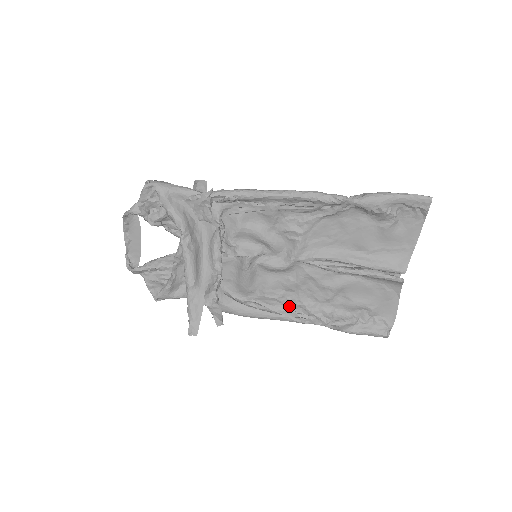
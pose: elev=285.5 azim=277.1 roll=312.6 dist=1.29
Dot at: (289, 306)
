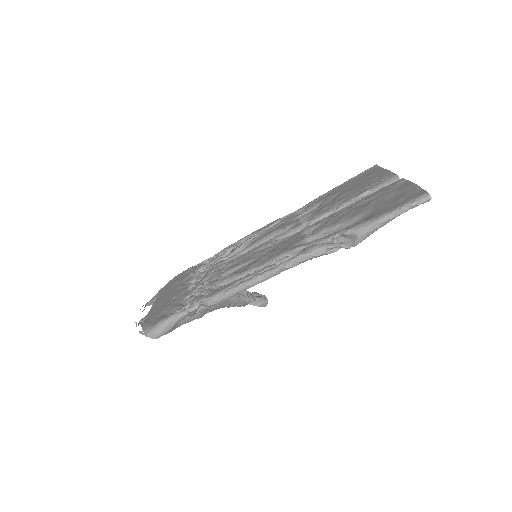
Dot at: (288, 217)
